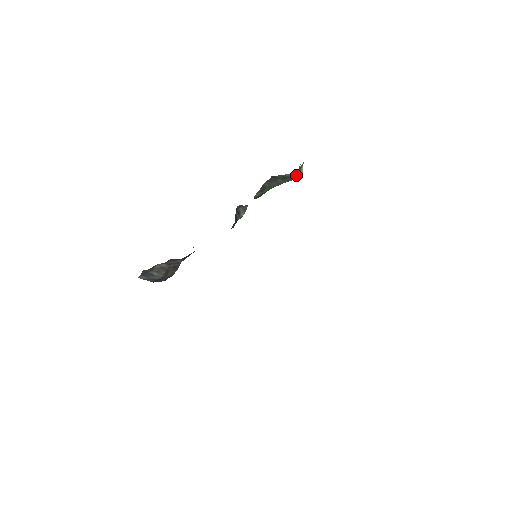
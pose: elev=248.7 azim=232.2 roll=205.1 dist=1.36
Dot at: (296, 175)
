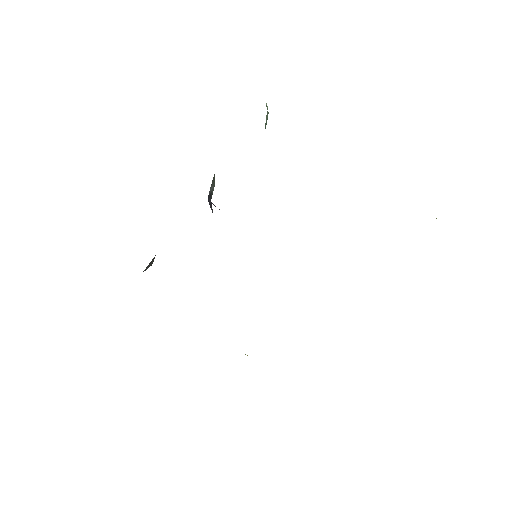
Dot at: occluded
